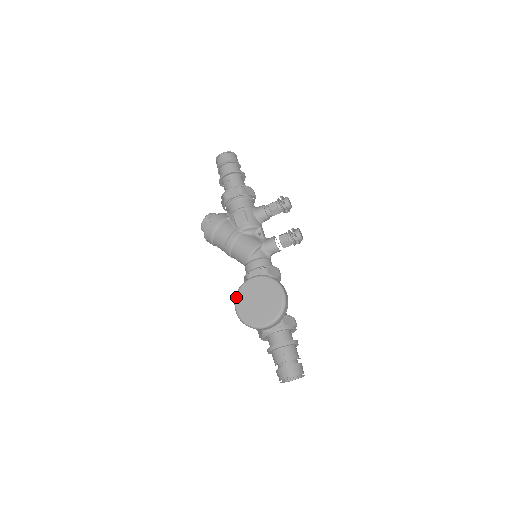
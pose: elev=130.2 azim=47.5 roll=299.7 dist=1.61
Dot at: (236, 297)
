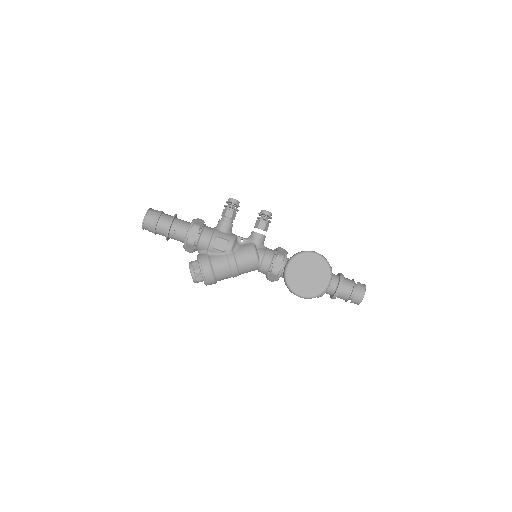
Dot at: (292, 289)
